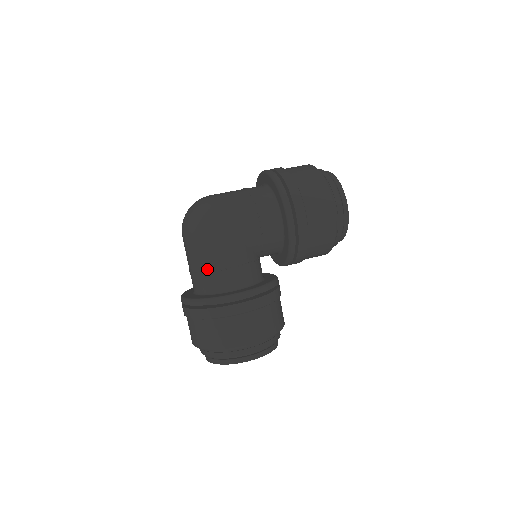
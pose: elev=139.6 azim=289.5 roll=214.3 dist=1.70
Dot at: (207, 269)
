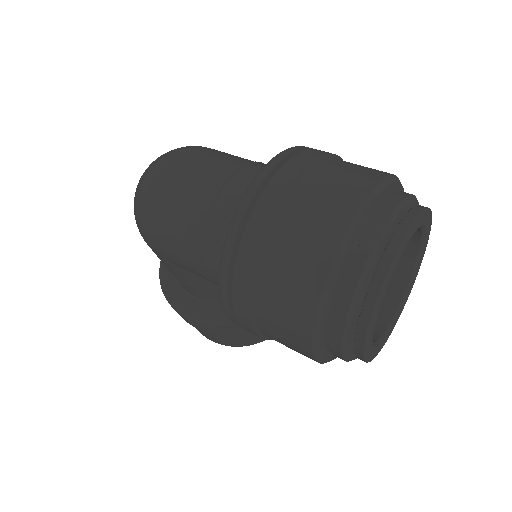
Dot at: occluded
